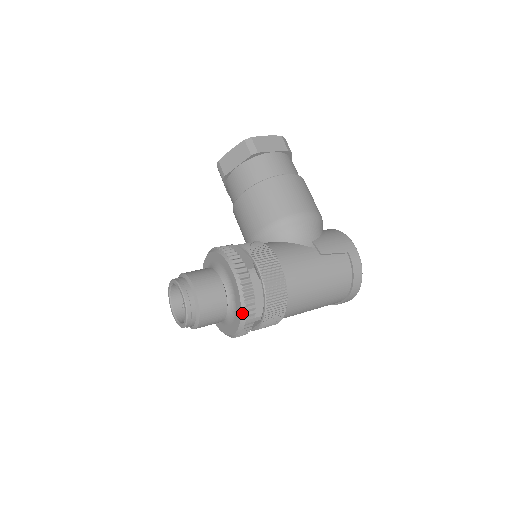
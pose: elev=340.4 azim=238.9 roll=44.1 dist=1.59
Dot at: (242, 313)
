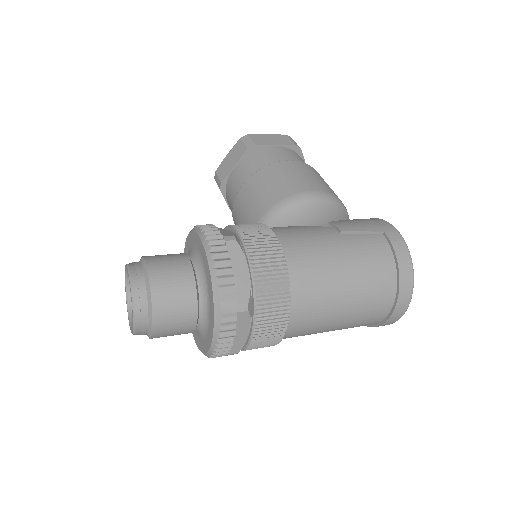
Dot at: (214, 295)
